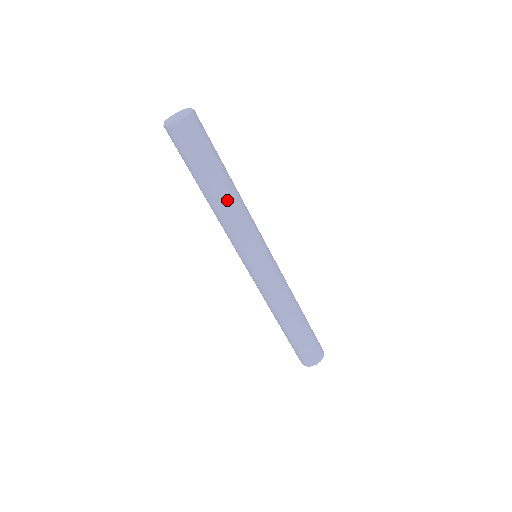
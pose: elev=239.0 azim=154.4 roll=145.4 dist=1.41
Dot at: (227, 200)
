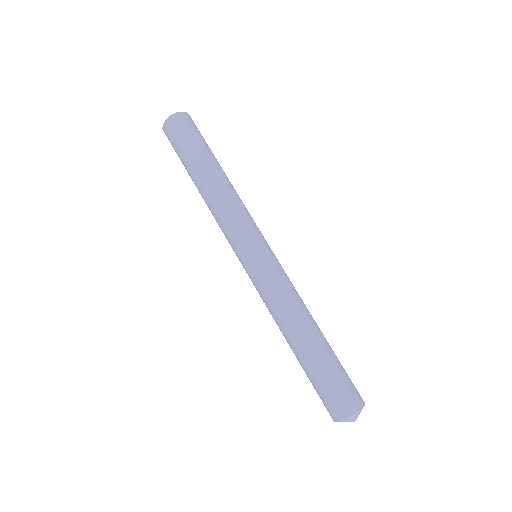
Dot at: (229, 181)
